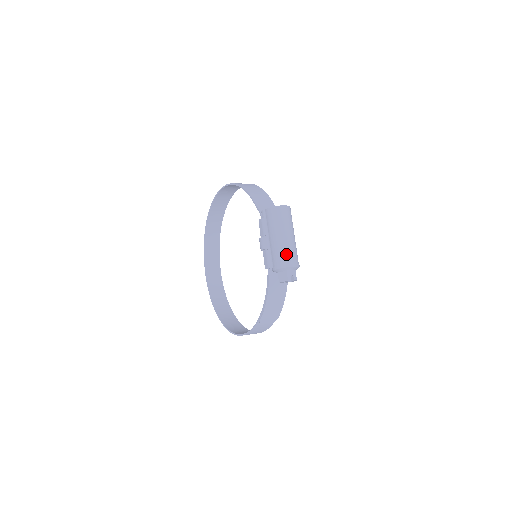
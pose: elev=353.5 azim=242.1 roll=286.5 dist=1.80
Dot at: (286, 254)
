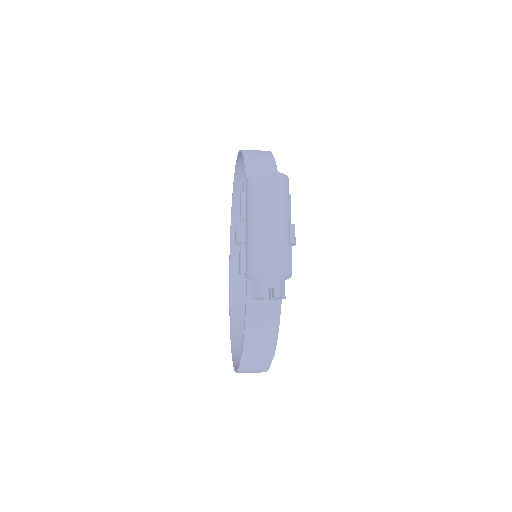
Dot at: (263, 251)
